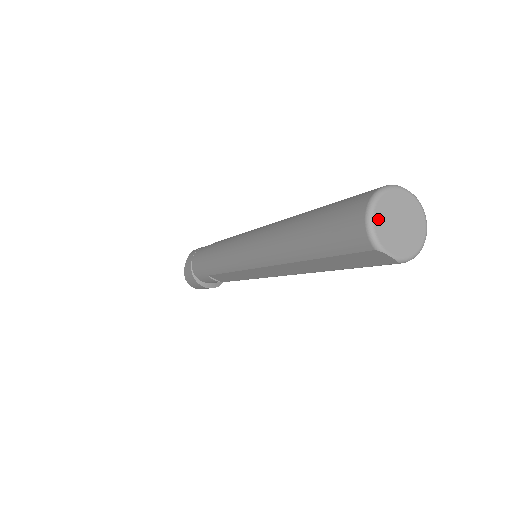
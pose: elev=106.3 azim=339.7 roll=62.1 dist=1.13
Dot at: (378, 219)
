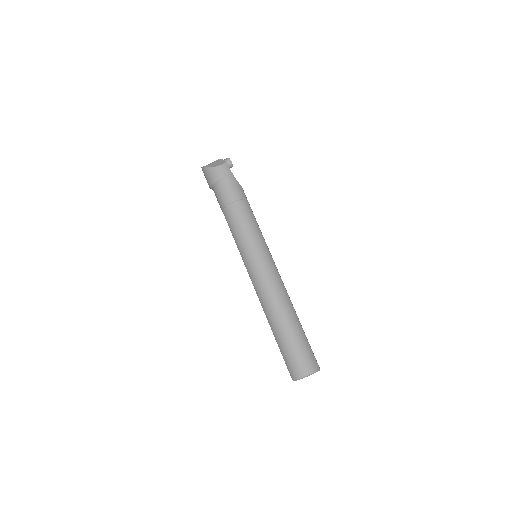
Dot at: occluded
